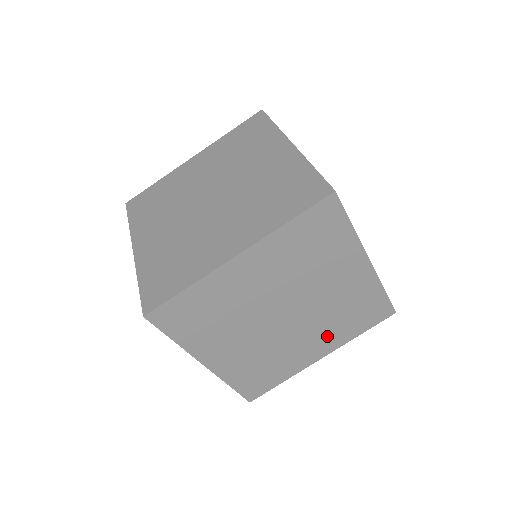
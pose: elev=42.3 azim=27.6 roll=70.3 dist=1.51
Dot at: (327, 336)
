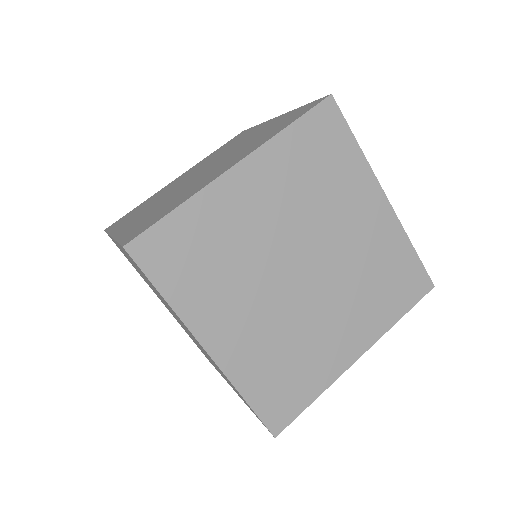
Dot at: occluded
